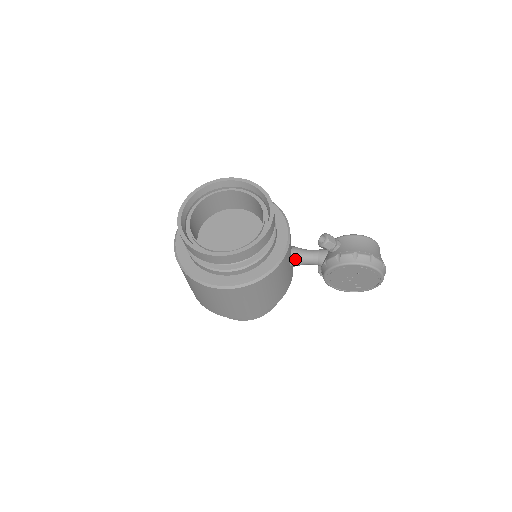
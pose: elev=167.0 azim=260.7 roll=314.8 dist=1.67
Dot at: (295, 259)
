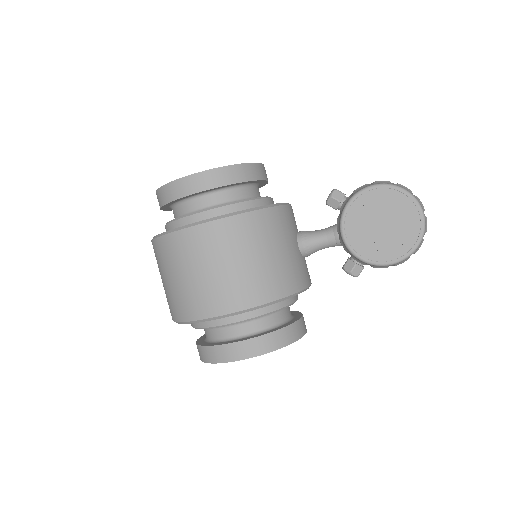
Dot at: (303, 235)
